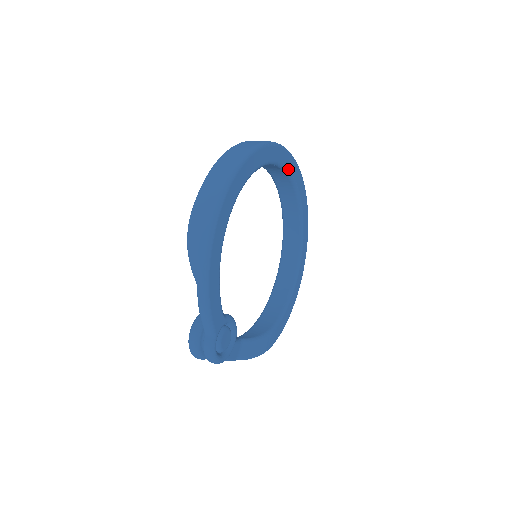
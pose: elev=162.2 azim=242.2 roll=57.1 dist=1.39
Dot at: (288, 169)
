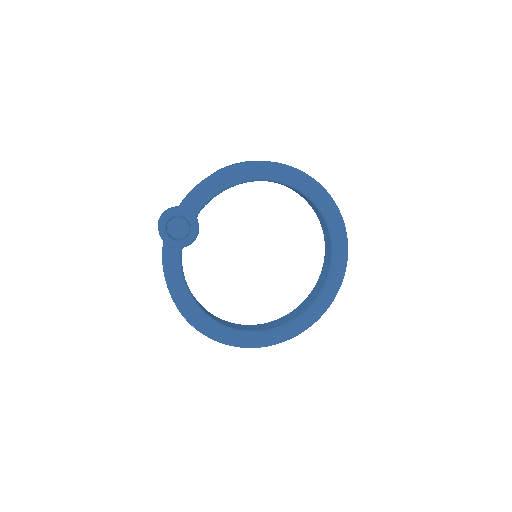
Dot at: (335, 248)
